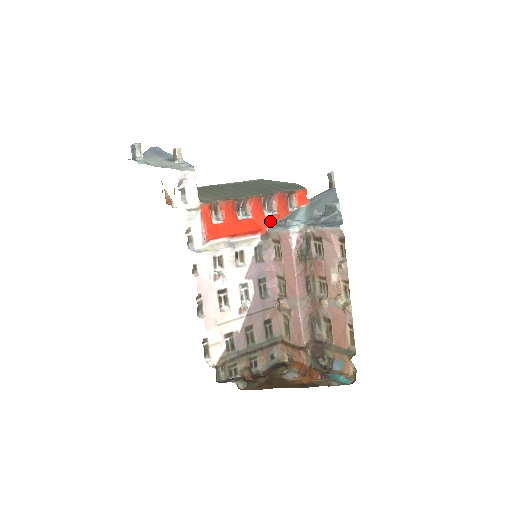
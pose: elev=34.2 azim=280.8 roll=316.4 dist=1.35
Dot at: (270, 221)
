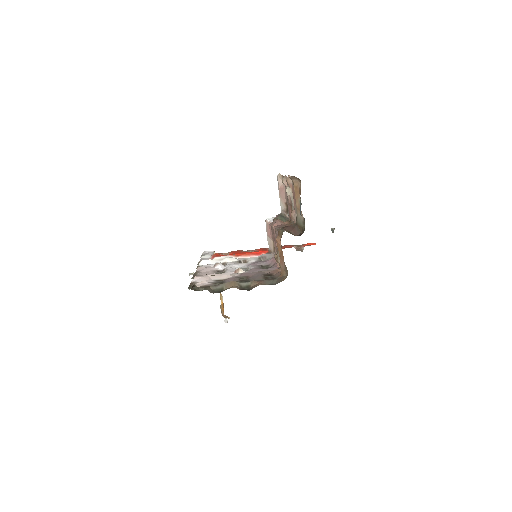
Dot at: occluded
